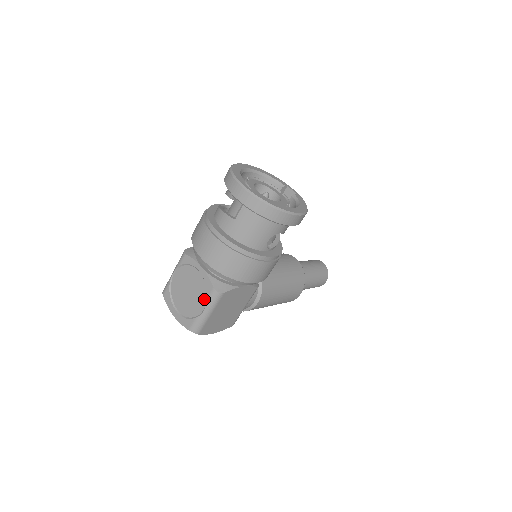
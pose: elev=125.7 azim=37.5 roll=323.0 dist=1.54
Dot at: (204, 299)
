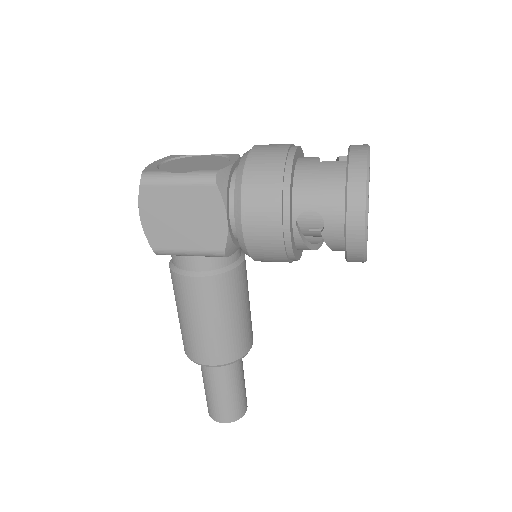
Dot at: (196, 170)
